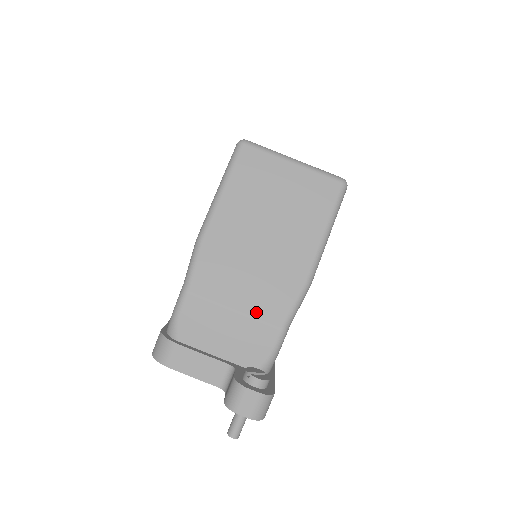
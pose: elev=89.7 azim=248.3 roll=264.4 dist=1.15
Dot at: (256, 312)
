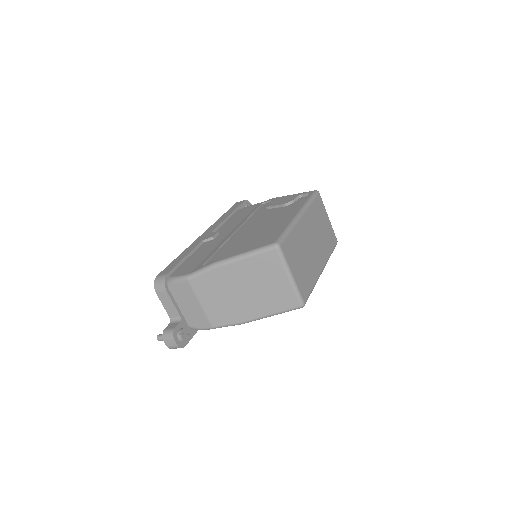
Dot at: (209, 313)
